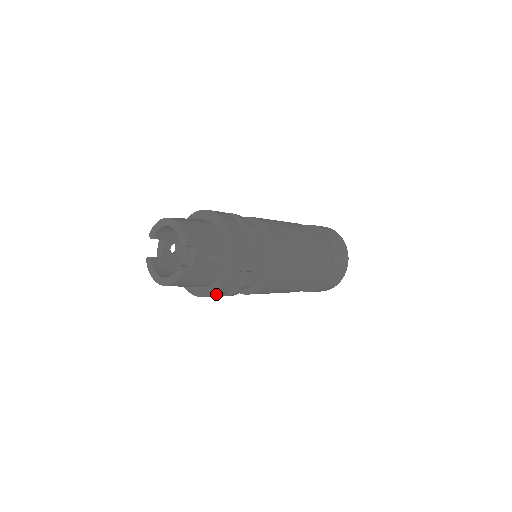
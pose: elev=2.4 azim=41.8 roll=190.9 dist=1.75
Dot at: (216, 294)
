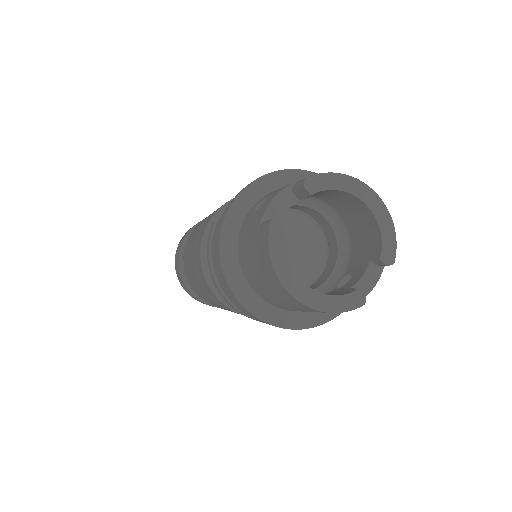
Dot at: (287, 327)
